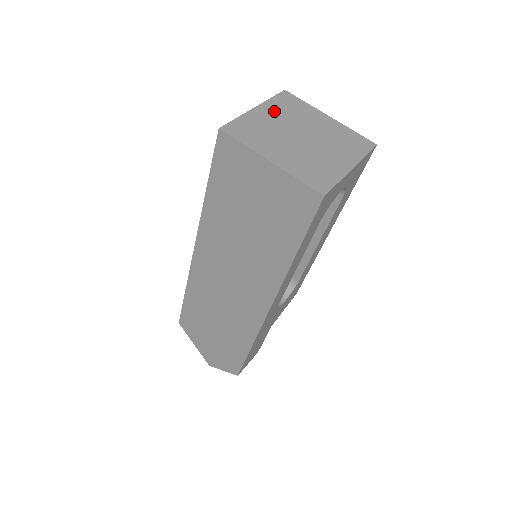
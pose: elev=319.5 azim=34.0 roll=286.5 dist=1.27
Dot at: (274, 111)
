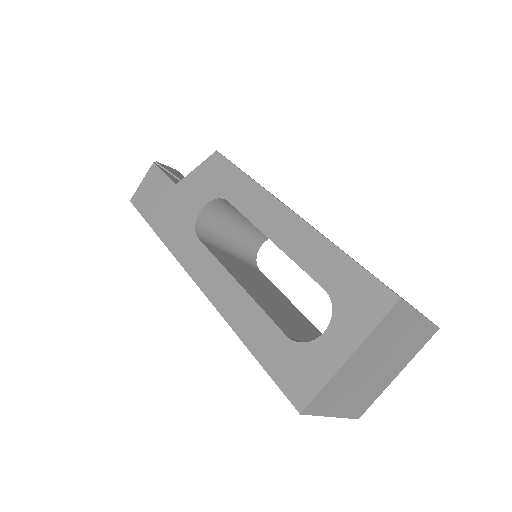
Dot at: (368, 349)
